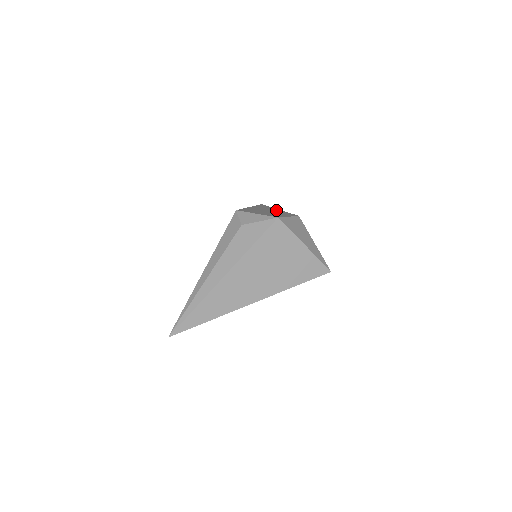
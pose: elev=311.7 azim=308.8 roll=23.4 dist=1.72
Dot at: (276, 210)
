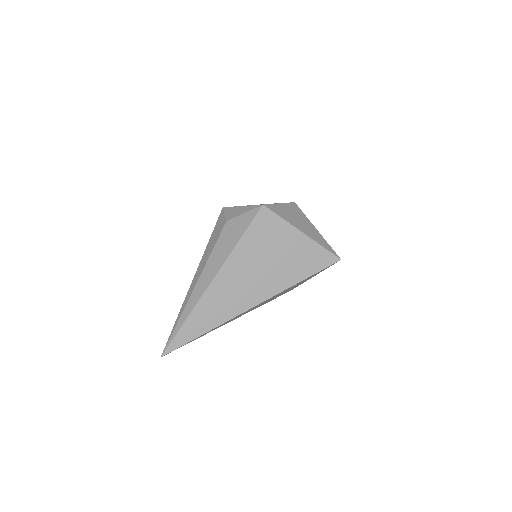
Dot at: (275, 203)
